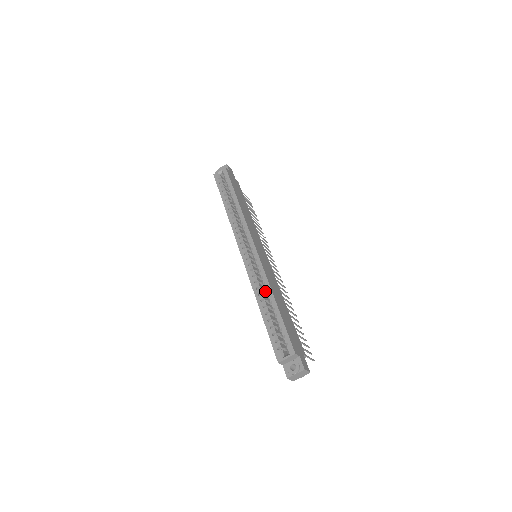
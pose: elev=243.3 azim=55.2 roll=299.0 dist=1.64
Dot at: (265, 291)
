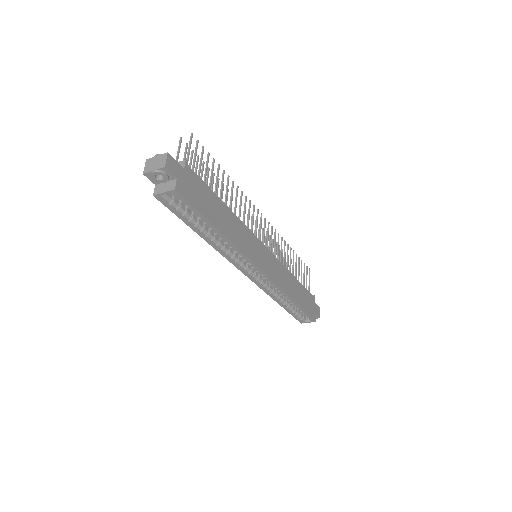
Dot at: occluded
